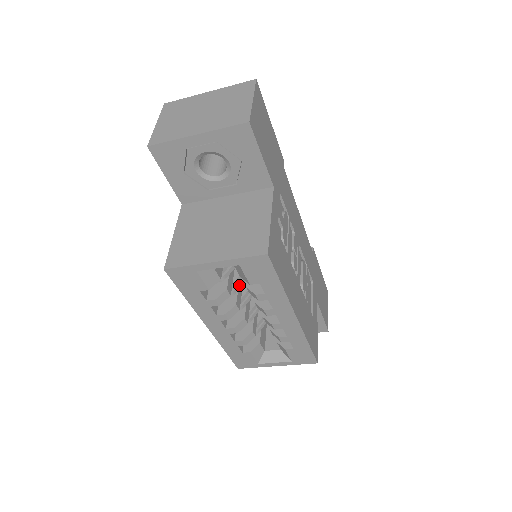
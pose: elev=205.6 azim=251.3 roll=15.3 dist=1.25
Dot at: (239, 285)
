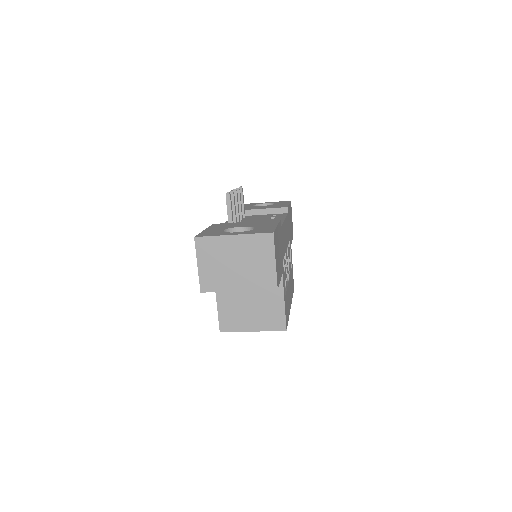
Dot at: occluded
